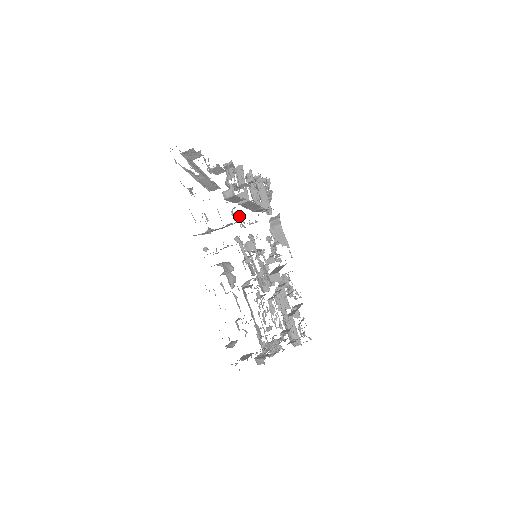
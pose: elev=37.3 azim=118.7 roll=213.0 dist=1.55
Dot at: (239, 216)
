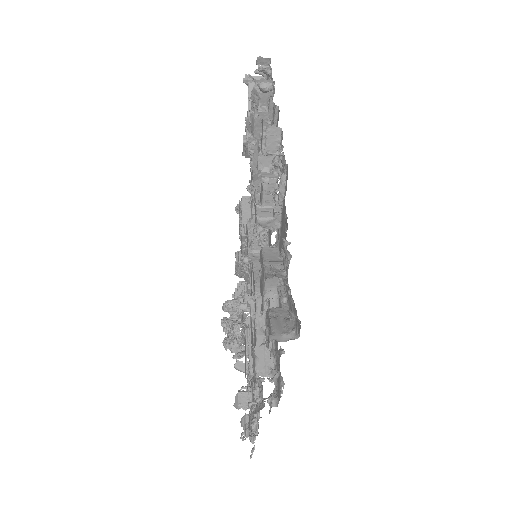
Dot at: occluded
